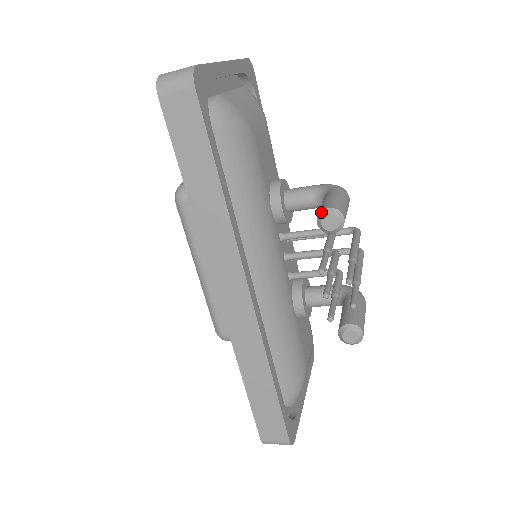
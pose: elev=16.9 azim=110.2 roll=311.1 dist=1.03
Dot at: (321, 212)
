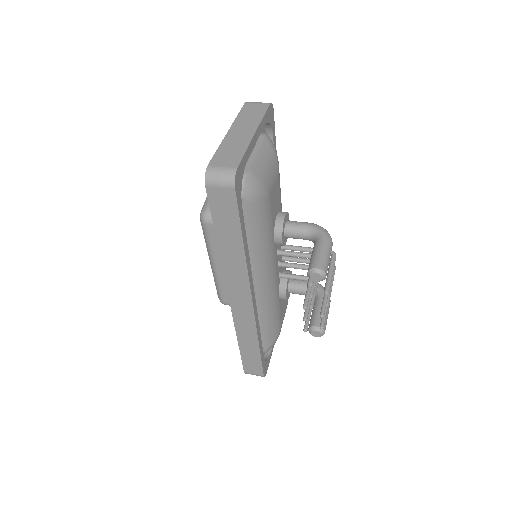
Dot at: (311, 270)
